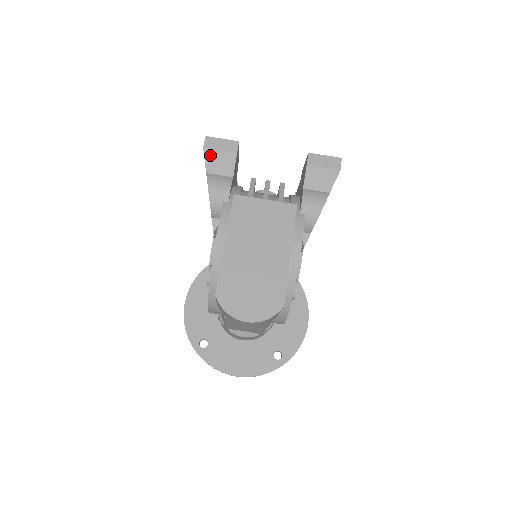
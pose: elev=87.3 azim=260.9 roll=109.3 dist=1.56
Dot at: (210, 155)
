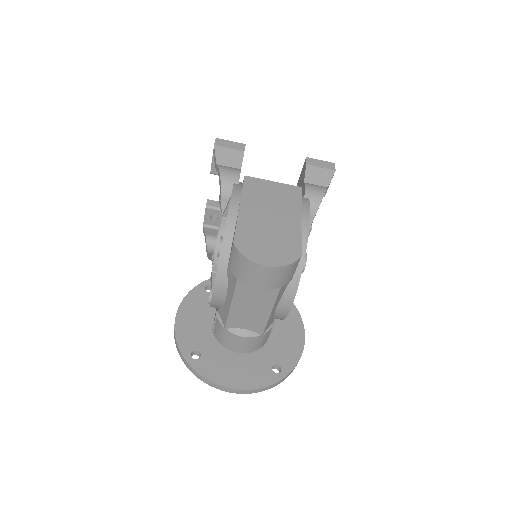
Dot at: (220, 151)
